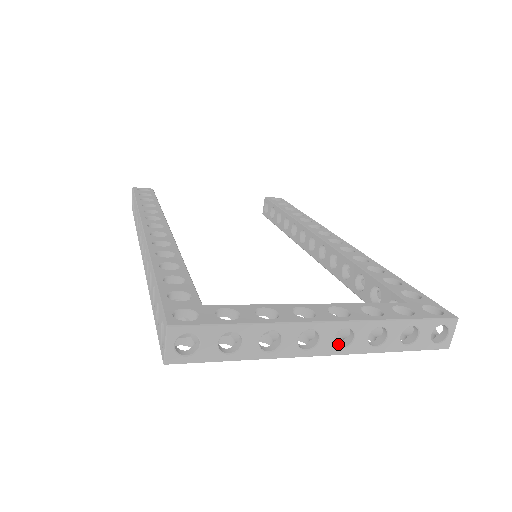
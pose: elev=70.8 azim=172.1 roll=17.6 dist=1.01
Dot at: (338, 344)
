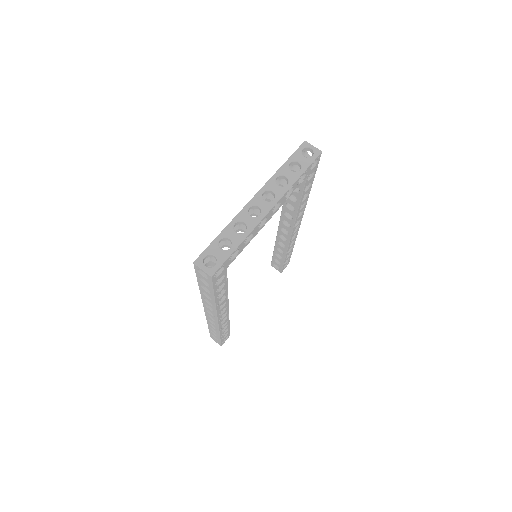
Dot at: (273, 202)
